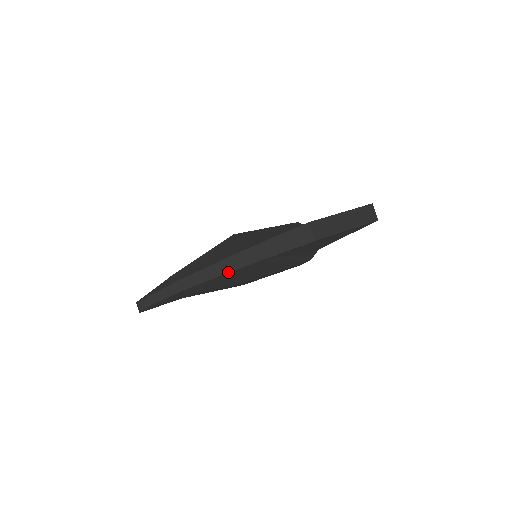
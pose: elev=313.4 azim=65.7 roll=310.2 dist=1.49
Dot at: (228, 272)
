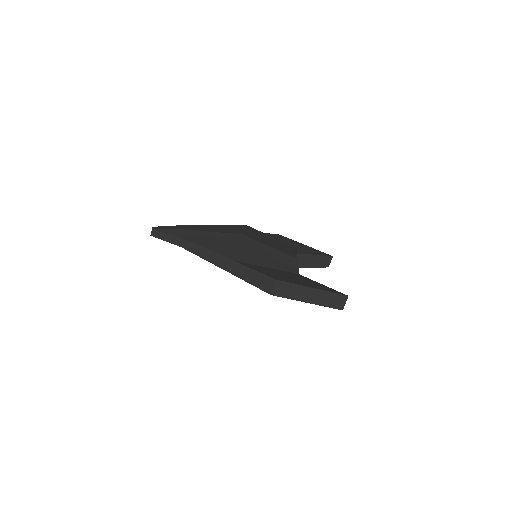
Dot at: (211, 262)
